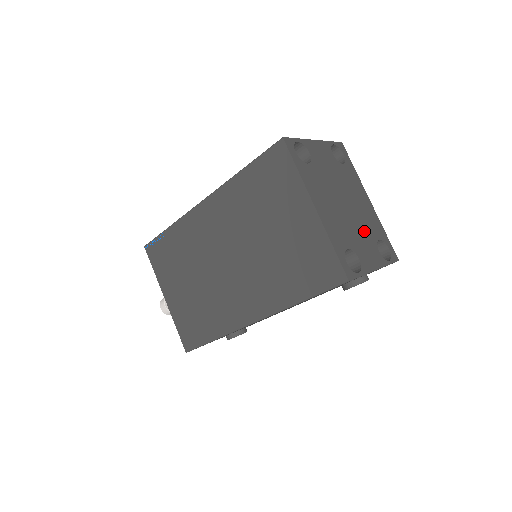
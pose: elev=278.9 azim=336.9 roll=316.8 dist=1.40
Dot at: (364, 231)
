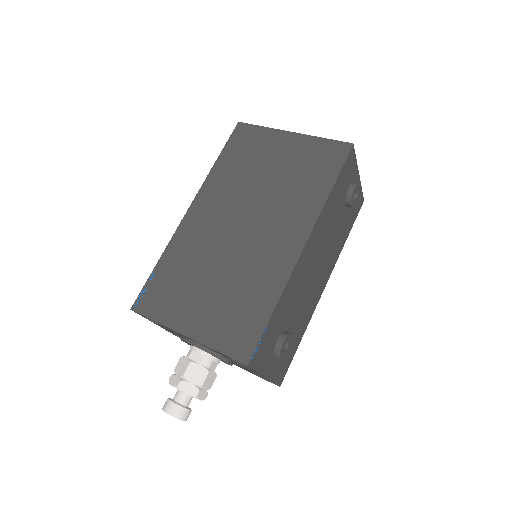
Dot at: occluded
